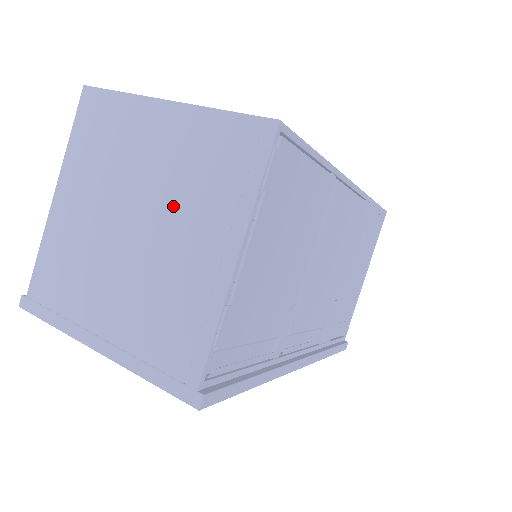
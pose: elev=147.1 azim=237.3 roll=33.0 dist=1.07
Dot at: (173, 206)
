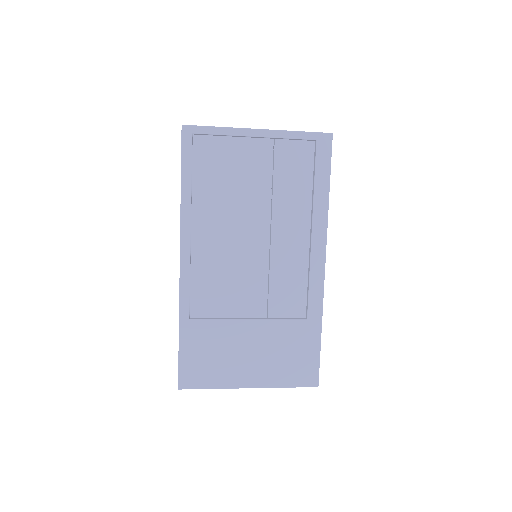
Dot at: occluded
